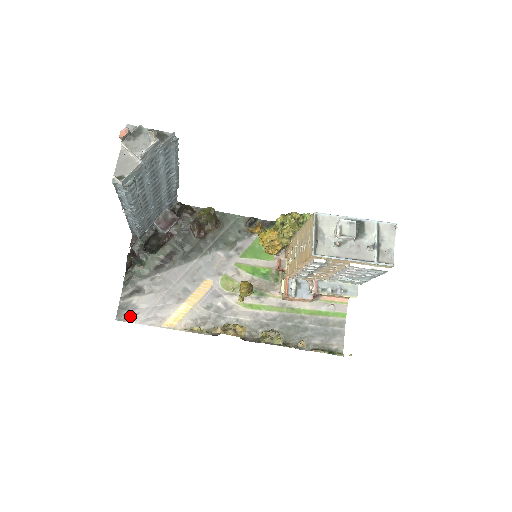
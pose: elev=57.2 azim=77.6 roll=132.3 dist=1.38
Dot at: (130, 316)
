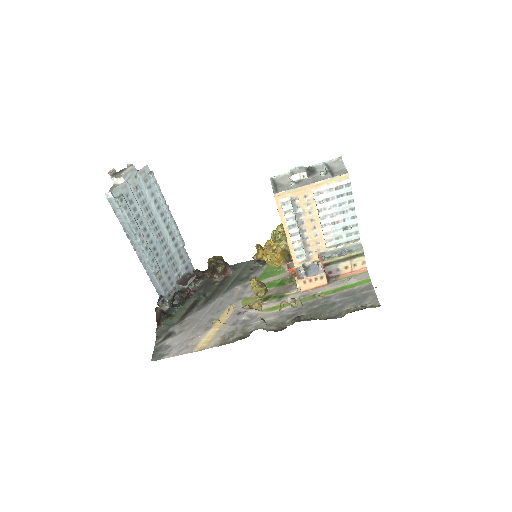
Dot at: (164, 354)
